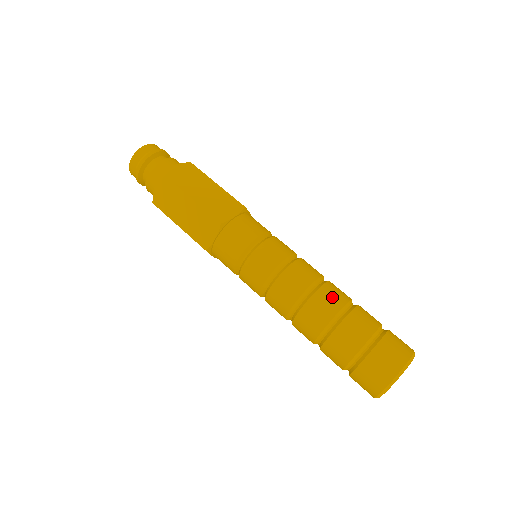
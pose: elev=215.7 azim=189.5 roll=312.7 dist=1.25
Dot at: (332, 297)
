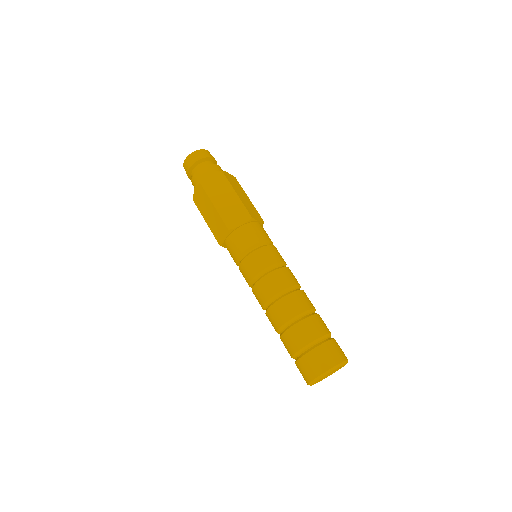
Dot at: occluded
